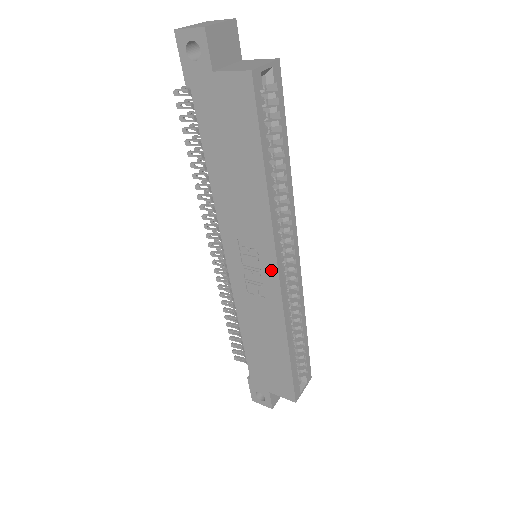
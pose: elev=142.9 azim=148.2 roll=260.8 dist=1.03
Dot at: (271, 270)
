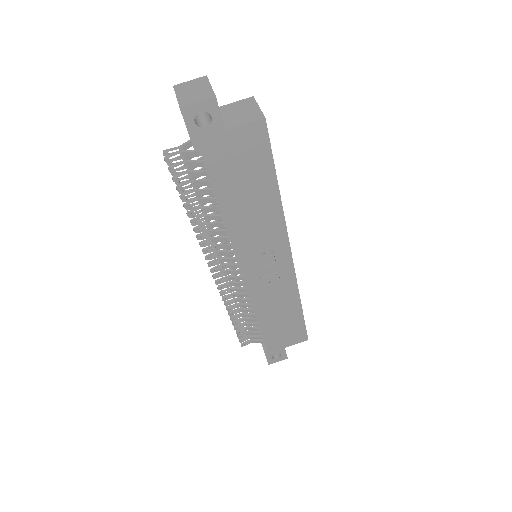
Dot at: (285, 258)
